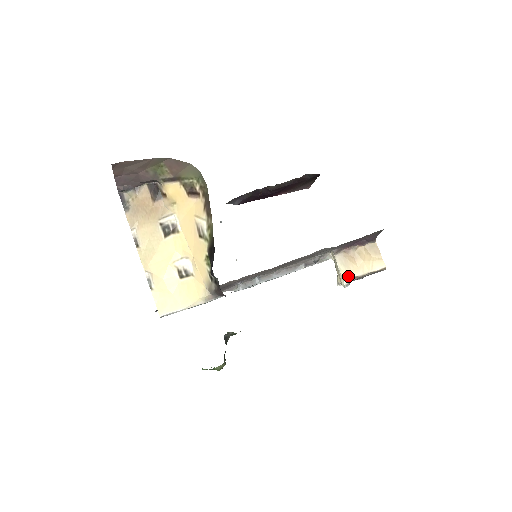
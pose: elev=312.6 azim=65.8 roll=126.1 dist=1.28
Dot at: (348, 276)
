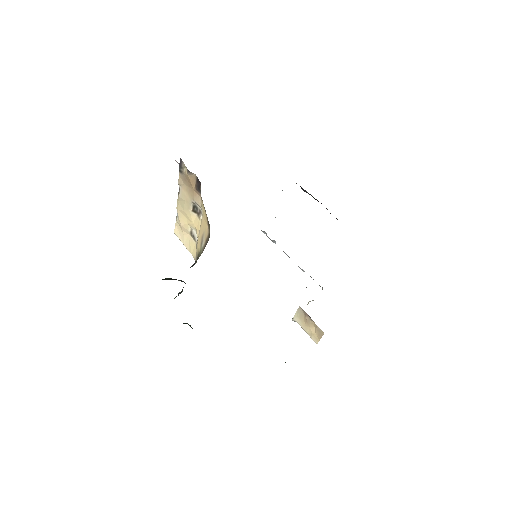
Dot at: (297, 320)
